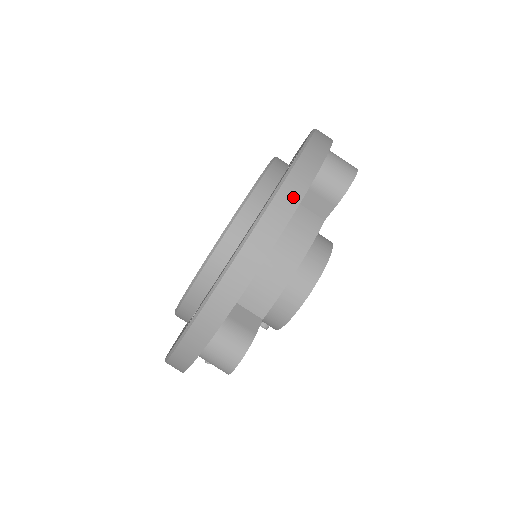
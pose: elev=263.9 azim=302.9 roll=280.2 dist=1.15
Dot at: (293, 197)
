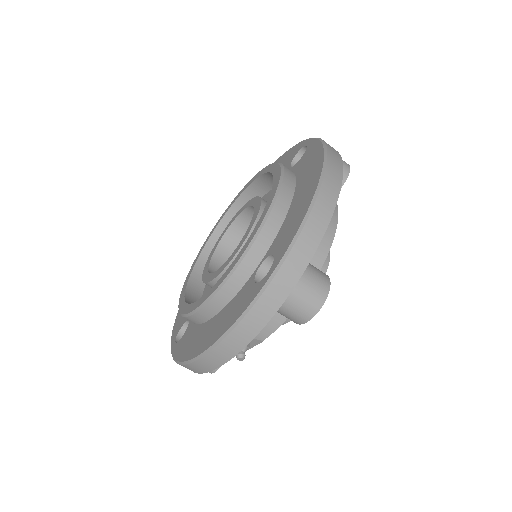
Dot at: (337, 156)
